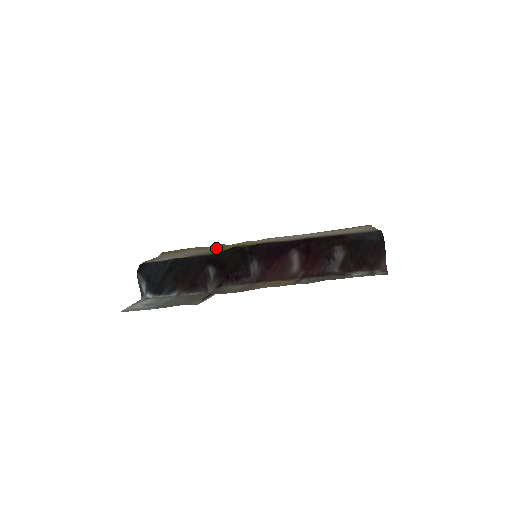
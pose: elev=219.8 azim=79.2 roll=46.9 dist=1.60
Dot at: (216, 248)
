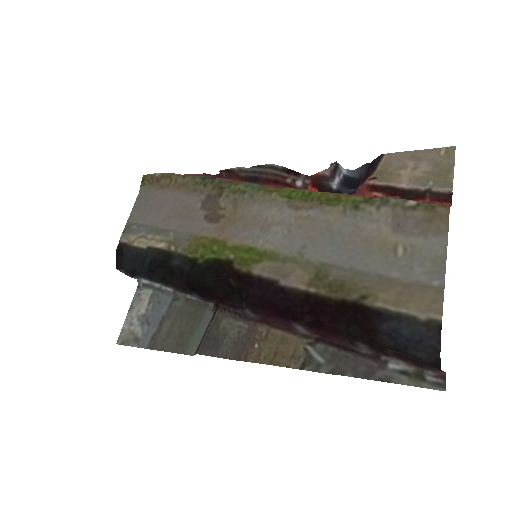
Dot at: (204, 203)
